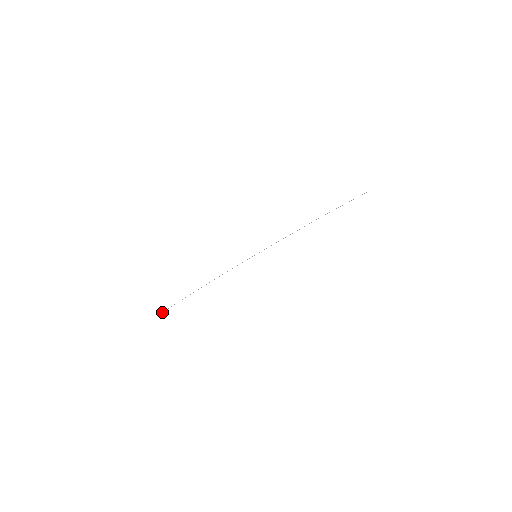
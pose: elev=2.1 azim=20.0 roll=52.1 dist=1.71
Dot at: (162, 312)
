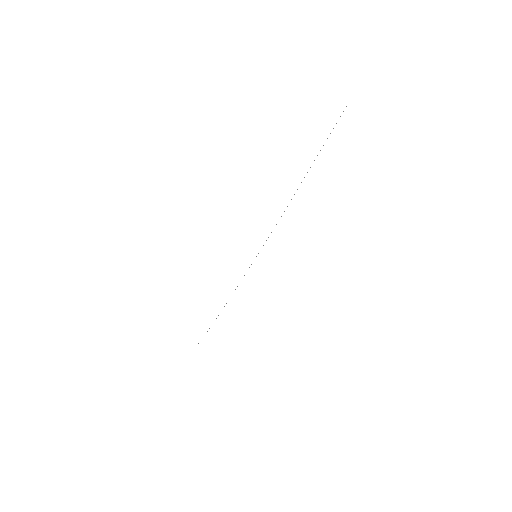
Dot at: occluded
